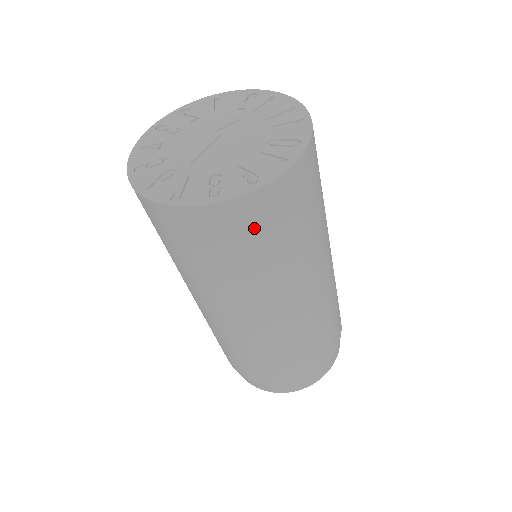
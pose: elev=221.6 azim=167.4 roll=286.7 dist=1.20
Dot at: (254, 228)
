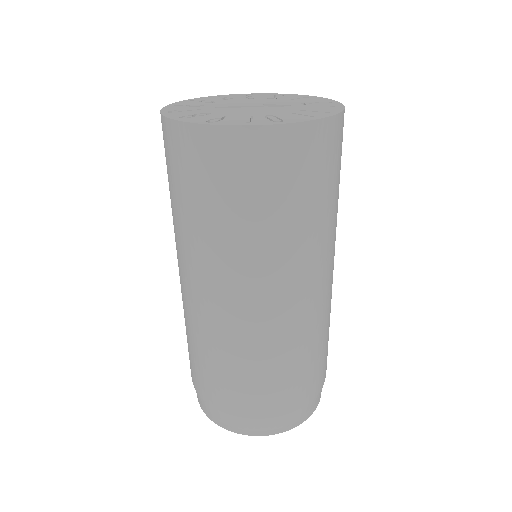
Dot at: (194, 166)
